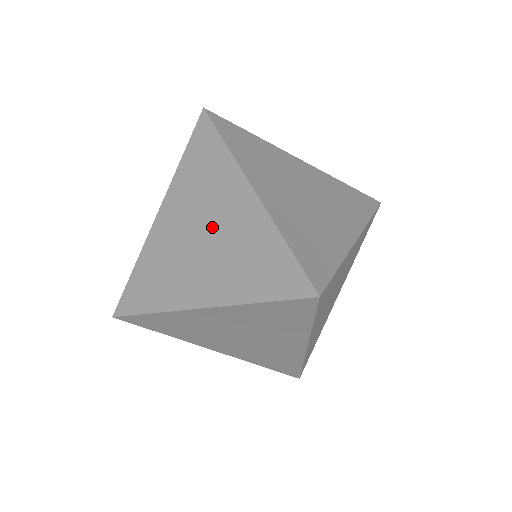
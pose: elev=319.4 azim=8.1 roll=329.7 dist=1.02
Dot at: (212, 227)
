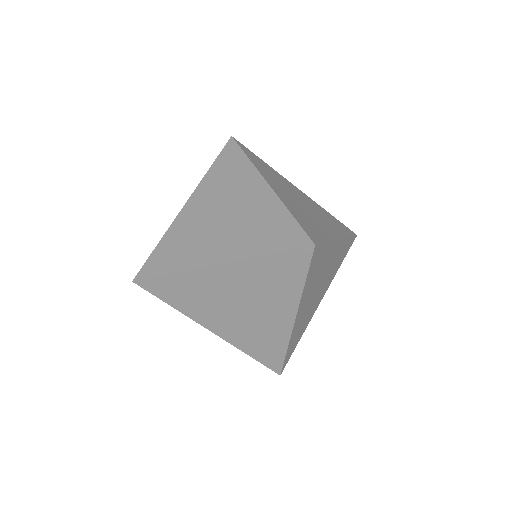
Dot at: (231, 209)
